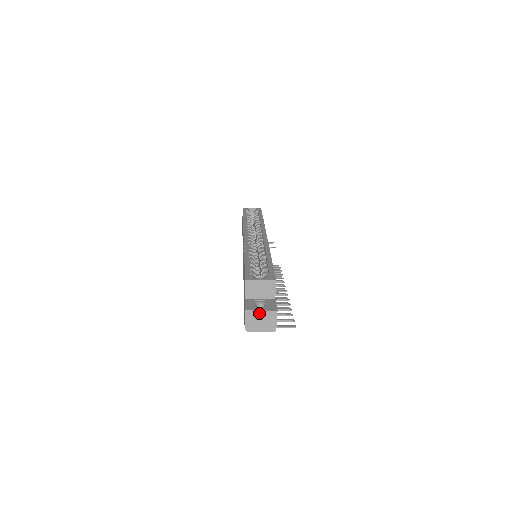
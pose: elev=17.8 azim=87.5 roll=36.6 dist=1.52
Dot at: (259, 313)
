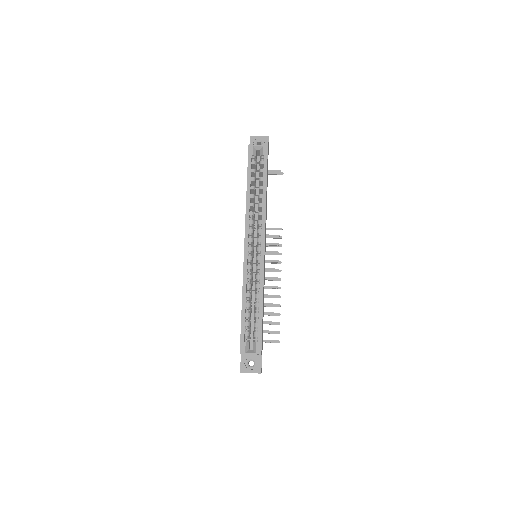
Dot at: occluded
